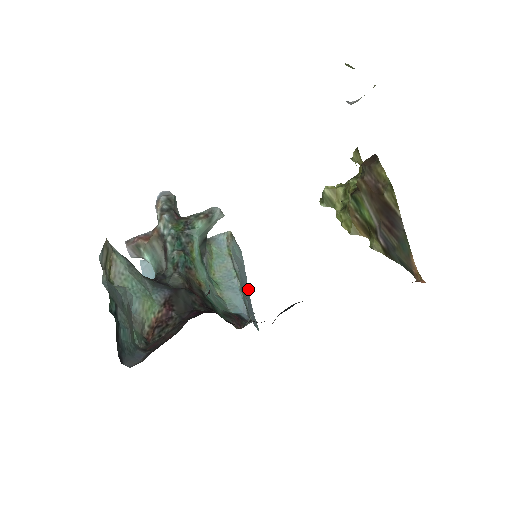
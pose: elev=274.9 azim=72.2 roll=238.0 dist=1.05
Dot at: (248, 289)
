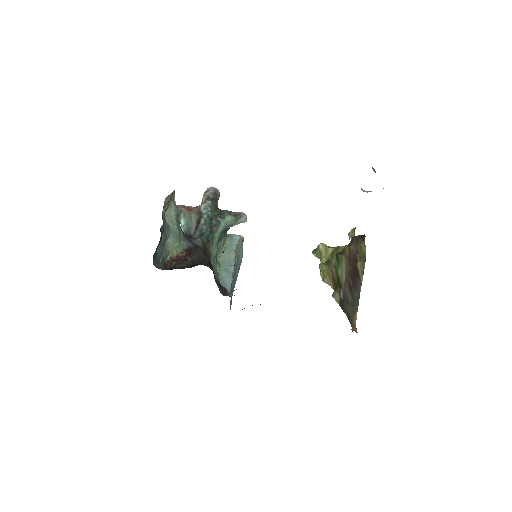
Dot at: occluded
